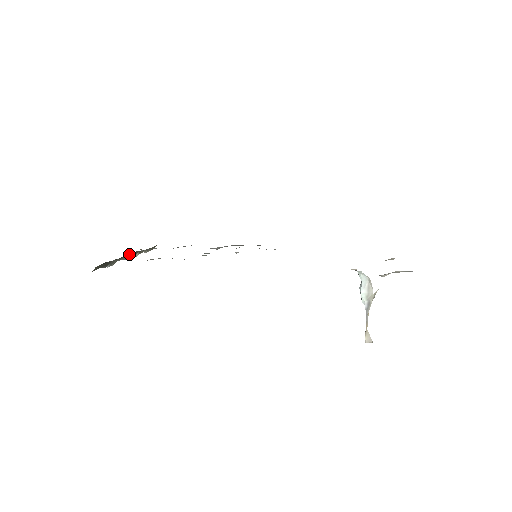
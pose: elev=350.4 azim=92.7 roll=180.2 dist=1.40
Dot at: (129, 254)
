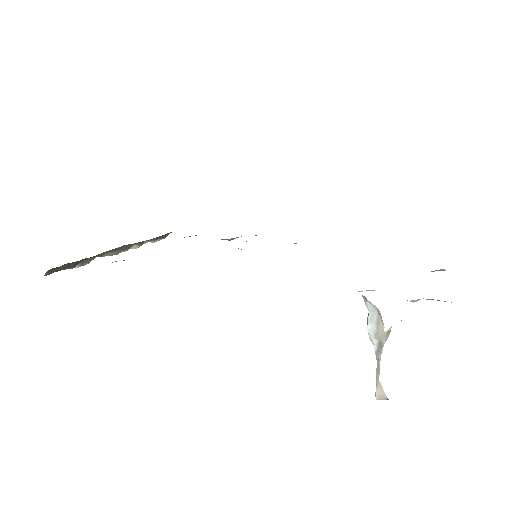
Dot at: (113, 249)
